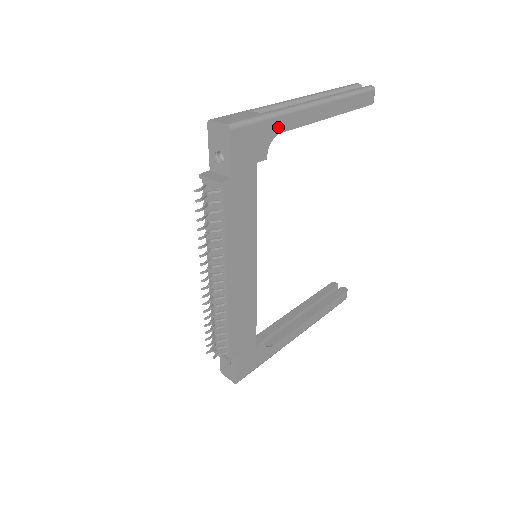
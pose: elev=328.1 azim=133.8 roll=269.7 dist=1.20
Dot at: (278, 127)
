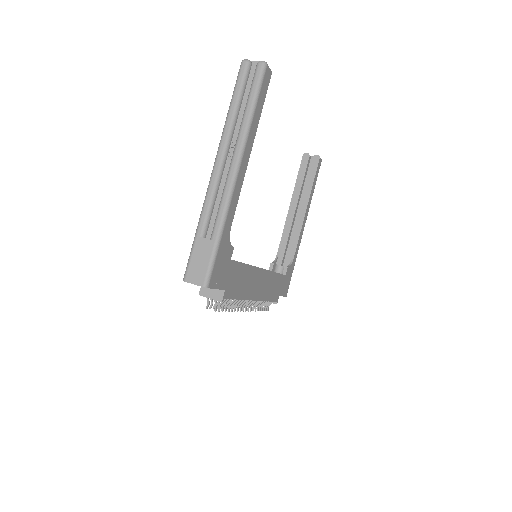
Dot at: (228, 229)
